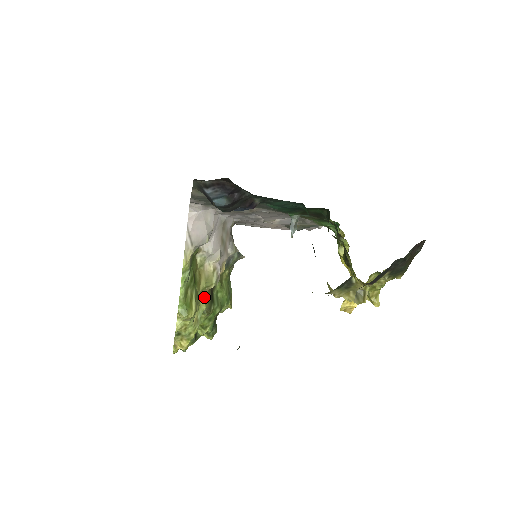
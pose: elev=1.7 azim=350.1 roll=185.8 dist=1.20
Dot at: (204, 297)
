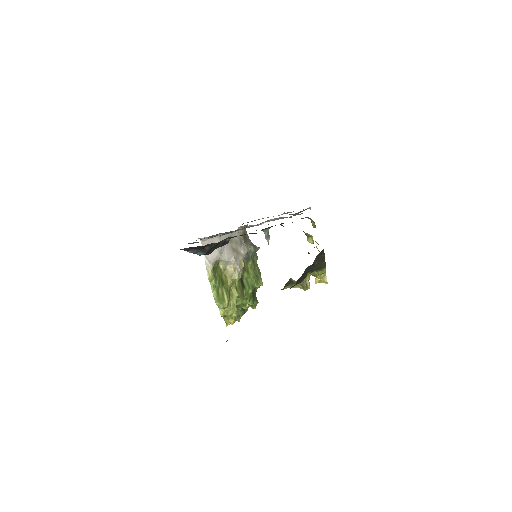
Dot at: (235, 287)
